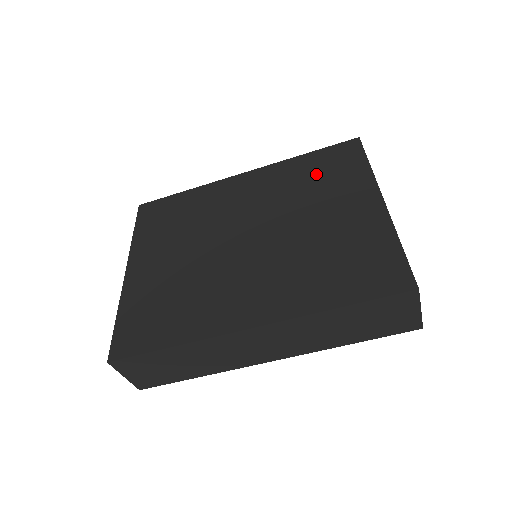
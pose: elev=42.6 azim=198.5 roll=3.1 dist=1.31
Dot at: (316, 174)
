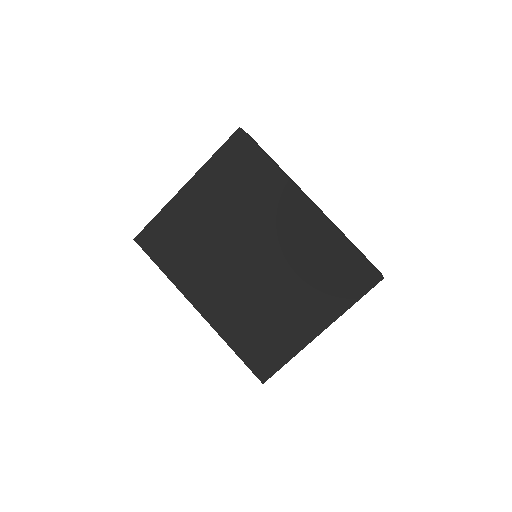
Dot at: (329, 269)
